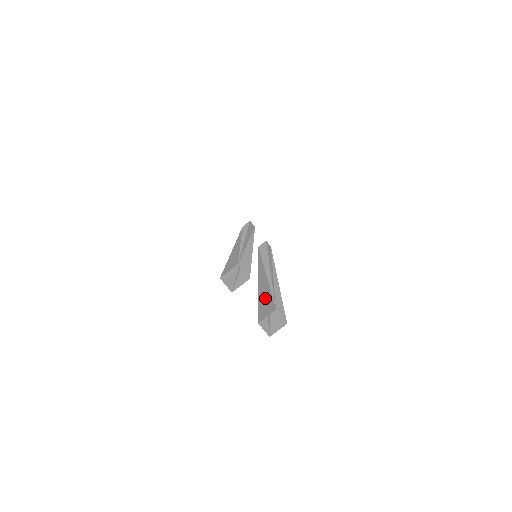
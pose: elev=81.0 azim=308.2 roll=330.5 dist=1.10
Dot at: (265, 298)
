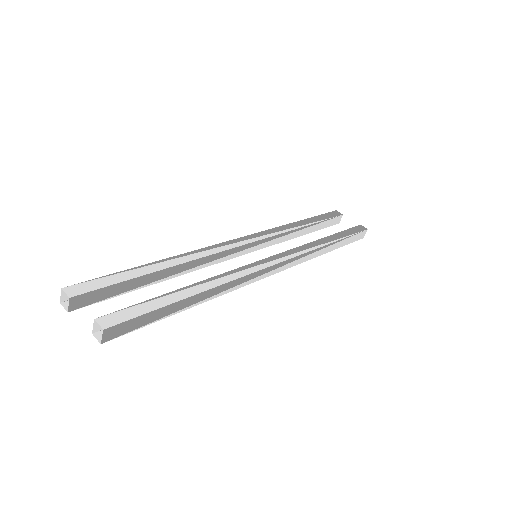
Dot at: occluded
